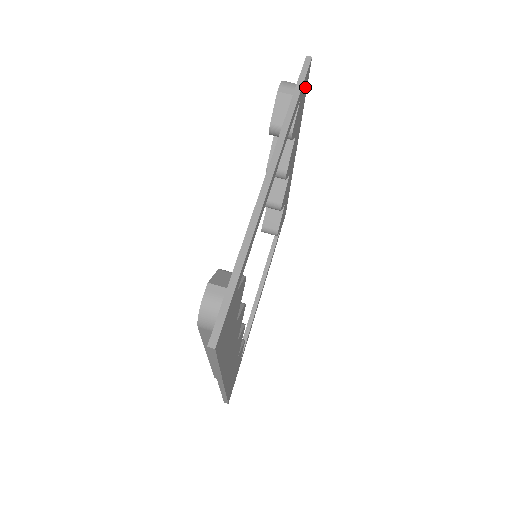
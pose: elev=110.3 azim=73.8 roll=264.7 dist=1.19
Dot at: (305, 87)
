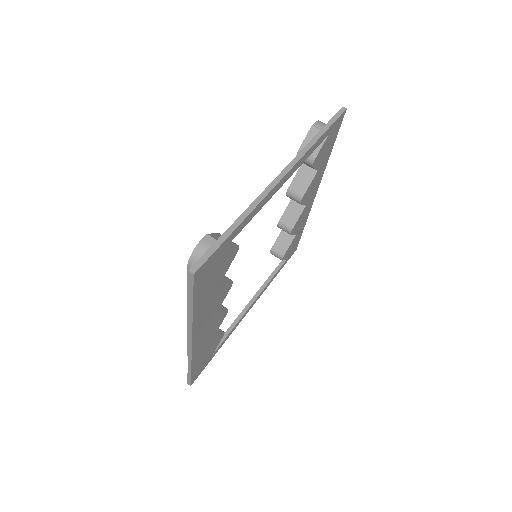
Dot at: (335, 131)
